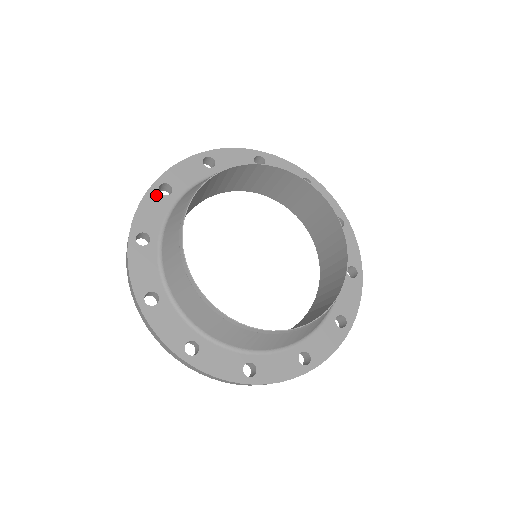
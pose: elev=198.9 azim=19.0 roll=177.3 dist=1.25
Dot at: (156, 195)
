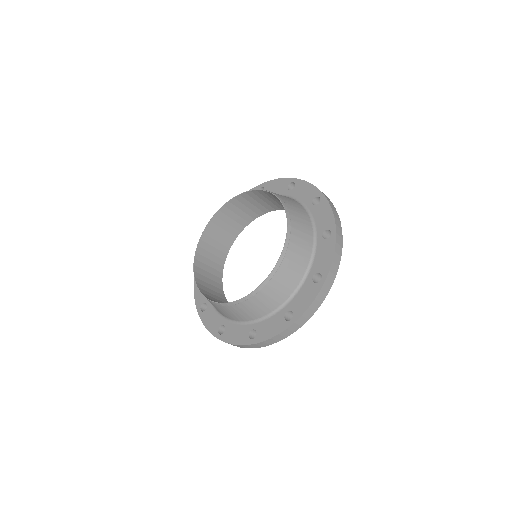
Dot at: occluded
